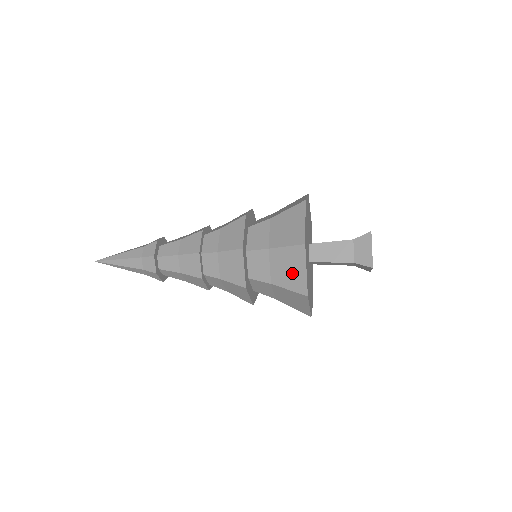
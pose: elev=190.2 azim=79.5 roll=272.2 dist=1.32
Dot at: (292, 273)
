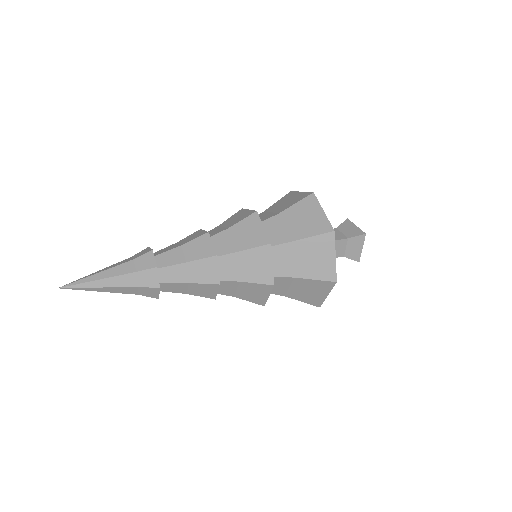
Dot at: (312, 294)
